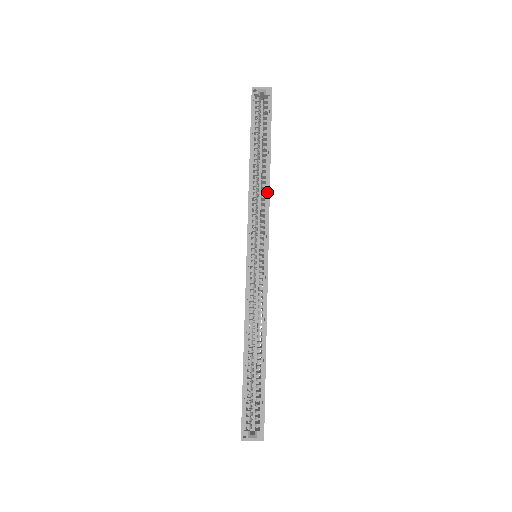
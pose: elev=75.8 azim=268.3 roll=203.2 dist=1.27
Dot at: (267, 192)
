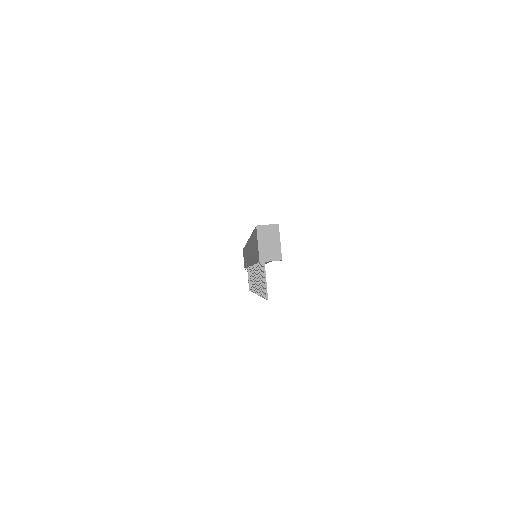
Dot at: occluded
